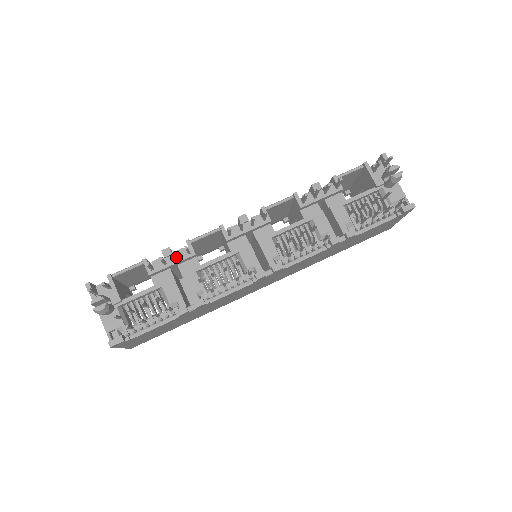
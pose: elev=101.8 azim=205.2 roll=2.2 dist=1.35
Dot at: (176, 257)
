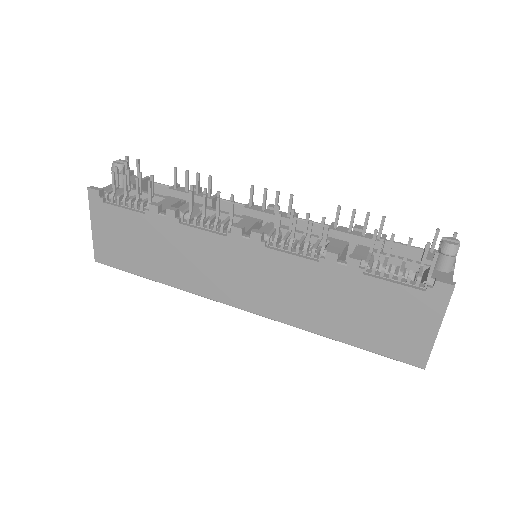
Dot at: (198, 188)
